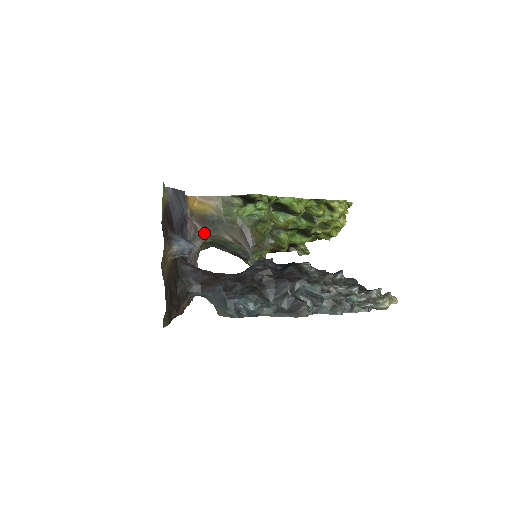
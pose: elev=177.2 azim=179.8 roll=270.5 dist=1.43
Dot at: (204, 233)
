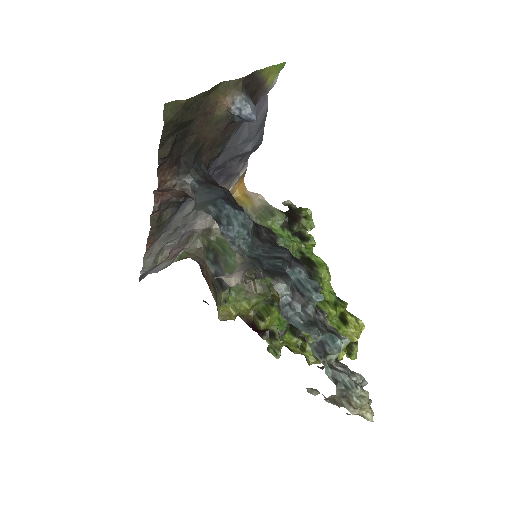
Dot at: occluded
